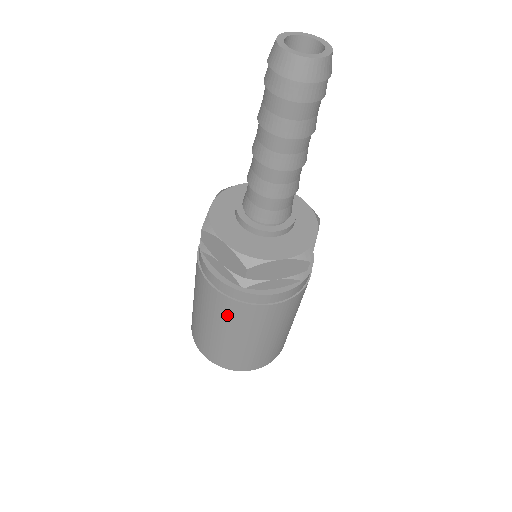
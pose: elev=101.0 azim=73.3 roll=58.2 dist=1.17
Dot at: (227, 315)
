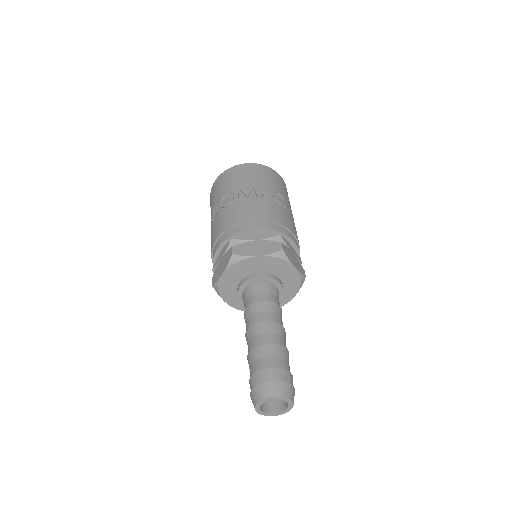
Dot at: occluded
